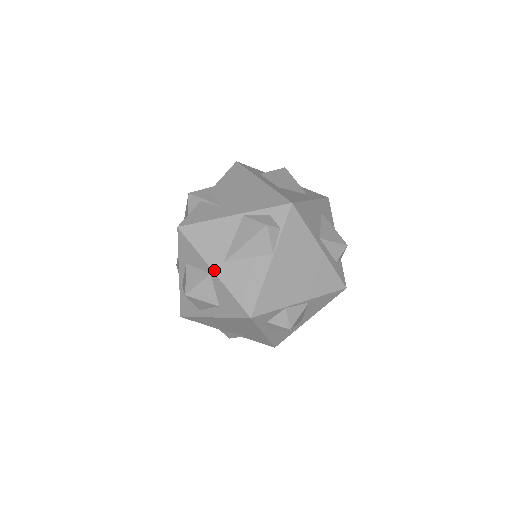
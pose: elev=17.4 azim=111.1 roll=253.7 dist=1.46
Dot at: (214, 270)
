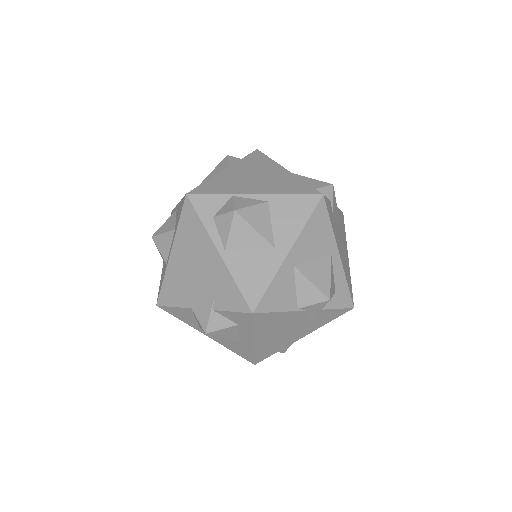
Dot at: occluded
